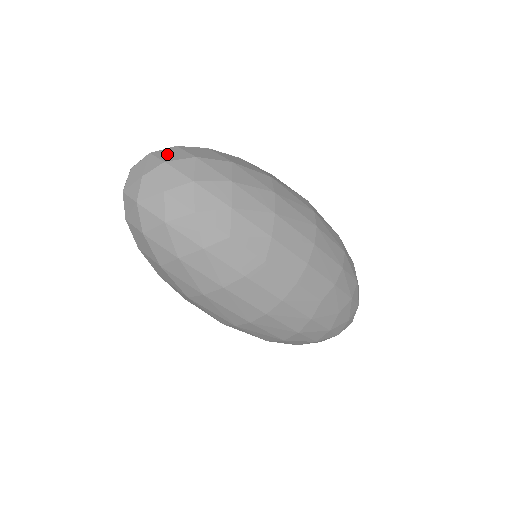
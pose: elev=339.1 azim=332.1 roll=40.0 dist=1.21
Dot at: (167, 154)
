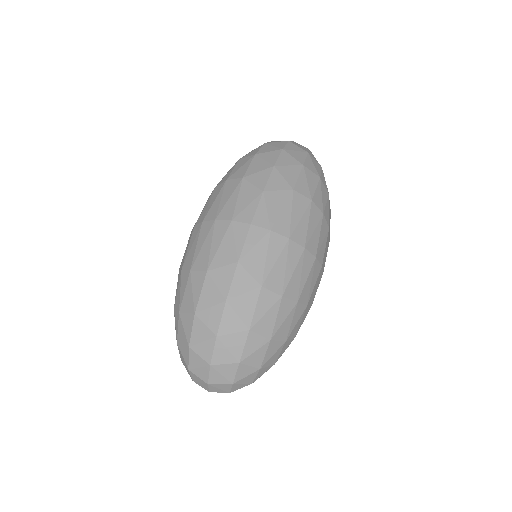
Dot at: (221, 377)
